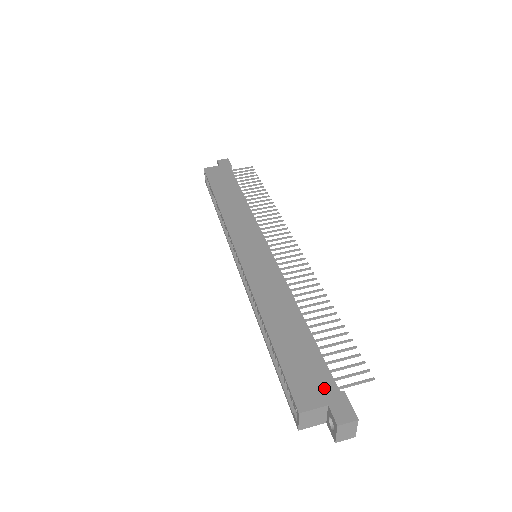
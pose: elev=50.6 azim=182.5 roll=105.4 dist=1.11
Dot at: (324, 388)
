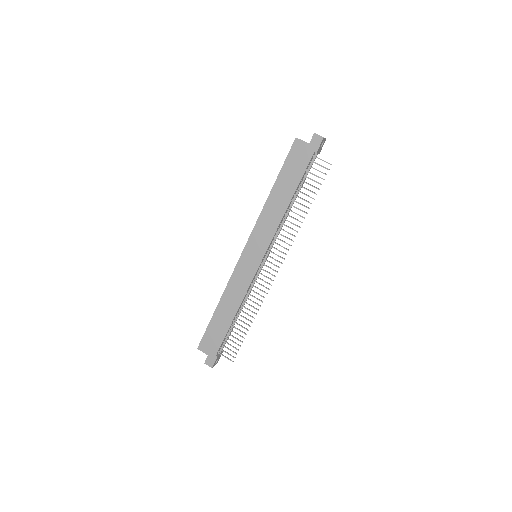
Dot at: (212, 350)
